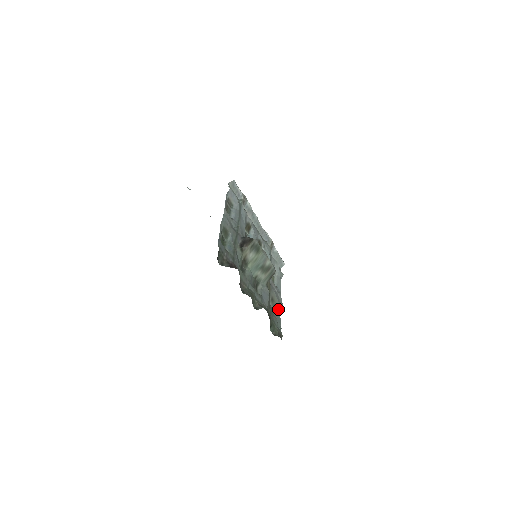
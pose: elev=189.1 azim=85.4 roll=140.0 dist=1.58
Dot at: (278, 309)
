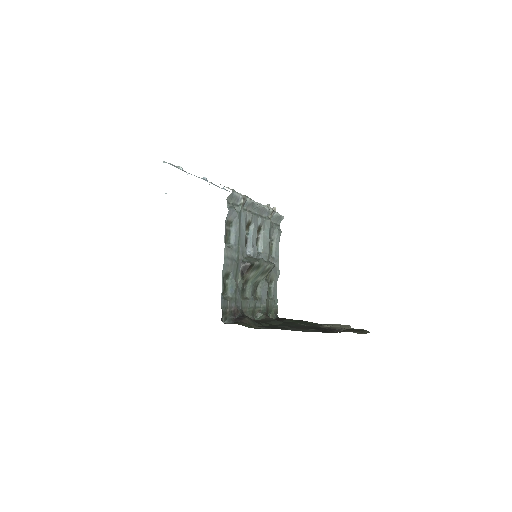
Dot at: (275, 282)
